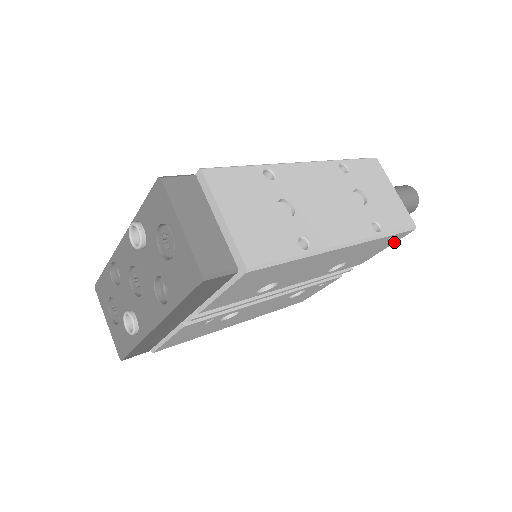
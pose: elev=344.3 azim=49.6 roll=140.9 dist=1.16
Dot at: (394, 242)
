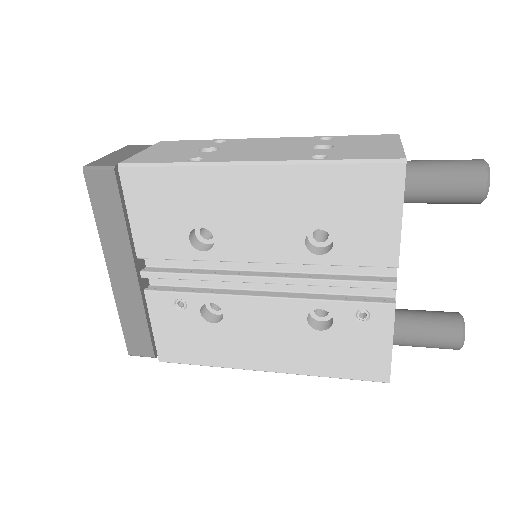
Dot at: (400, 201)
